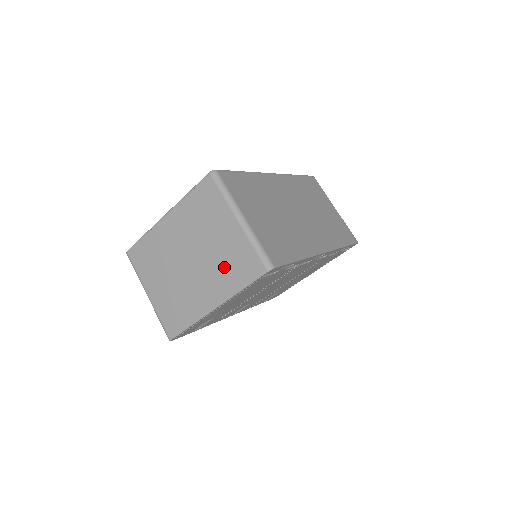
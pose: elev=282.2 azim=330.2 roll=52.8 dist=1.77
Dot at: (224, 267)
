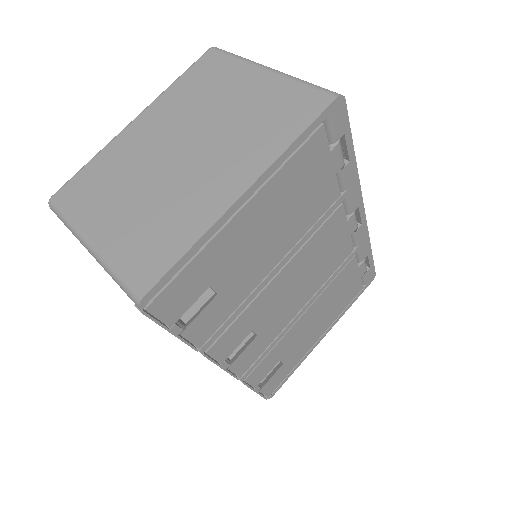
Dot at: (253, 128)
